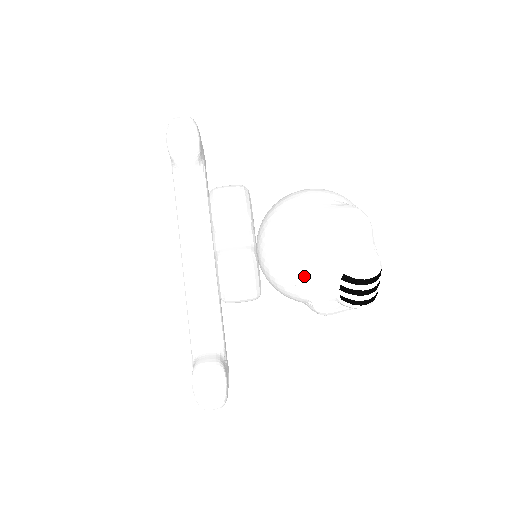
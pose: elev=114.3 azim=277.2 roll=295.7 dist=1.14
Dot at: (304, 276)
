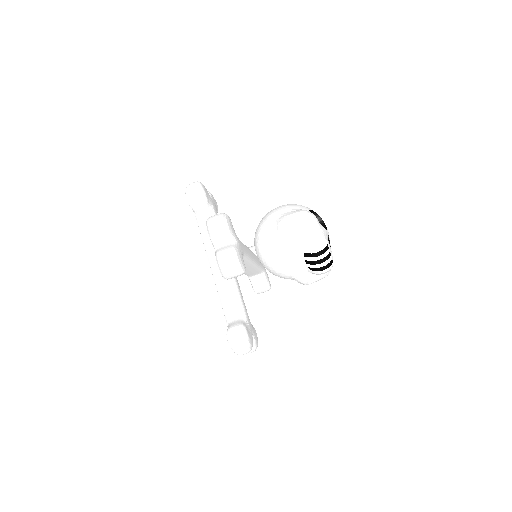
Dot at: (282, 260)
